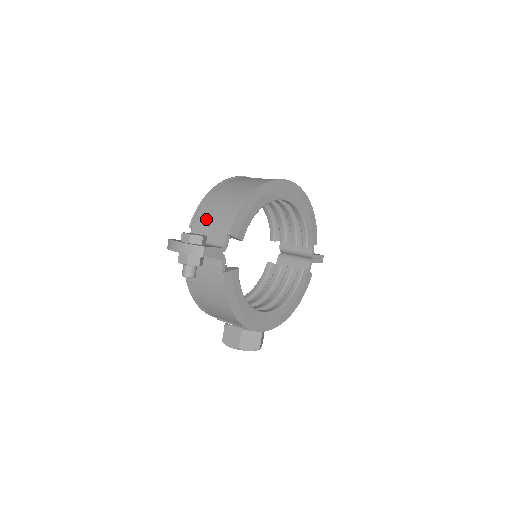
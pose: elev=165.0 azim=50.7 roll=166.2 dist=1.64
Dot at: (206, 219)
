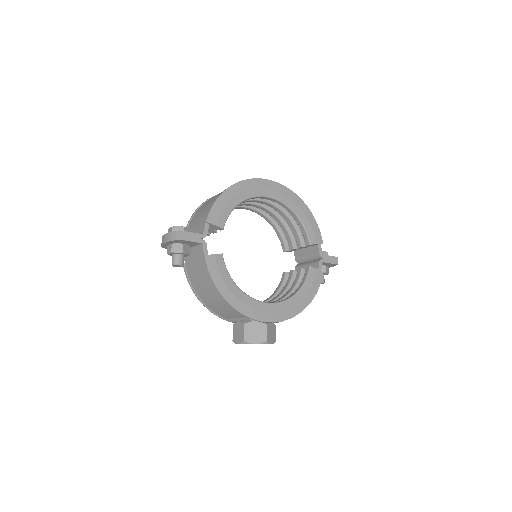
Dot at: (195, 220)
